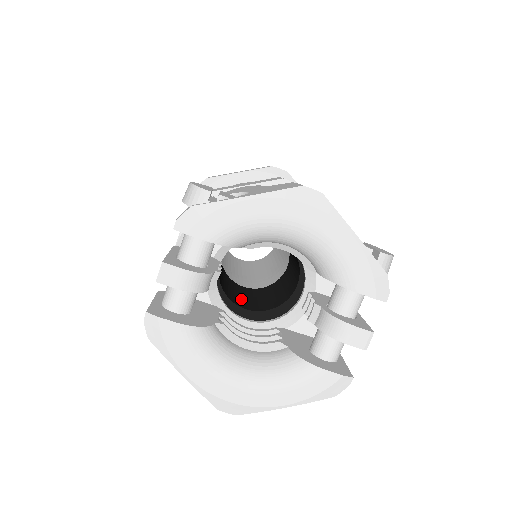
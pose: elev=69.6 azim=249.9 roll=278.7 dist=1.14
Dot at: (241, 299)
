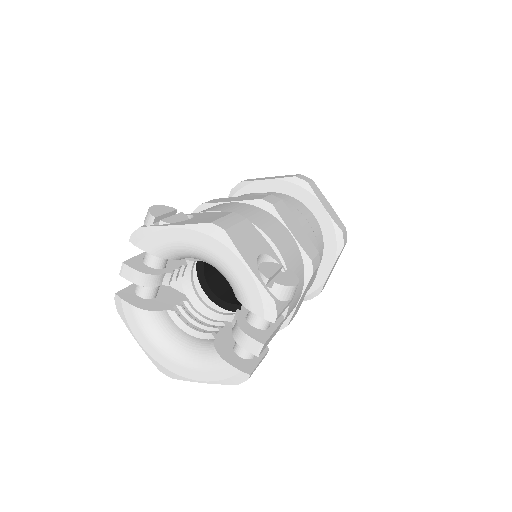
Dot at: (229, 290)
